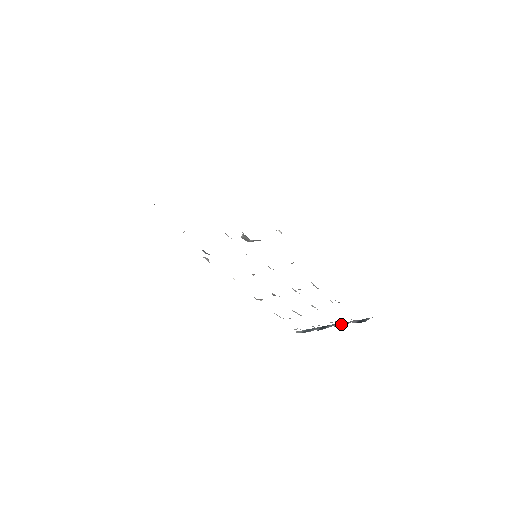
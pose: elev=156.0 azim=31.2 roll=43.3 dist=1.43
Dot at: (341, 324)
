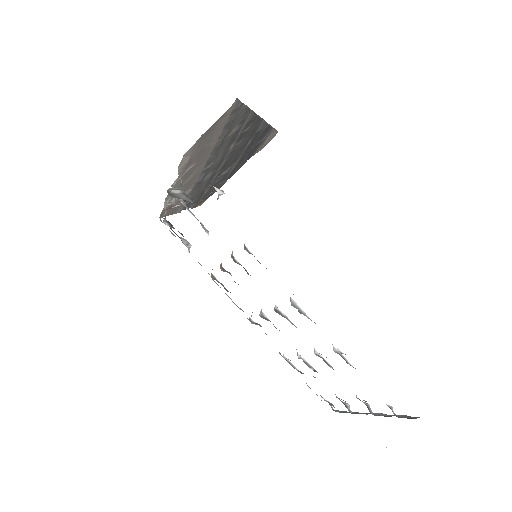
Dot at: occluded
